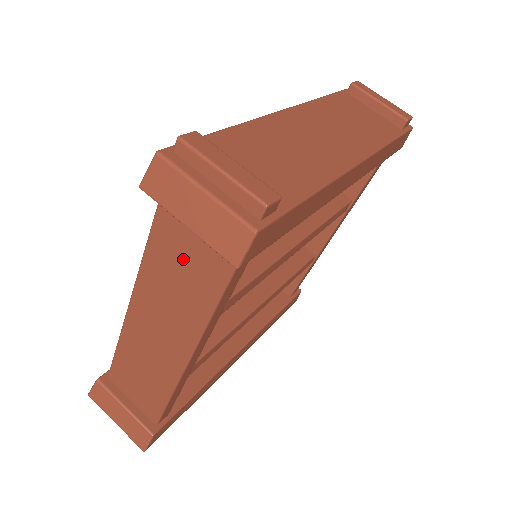
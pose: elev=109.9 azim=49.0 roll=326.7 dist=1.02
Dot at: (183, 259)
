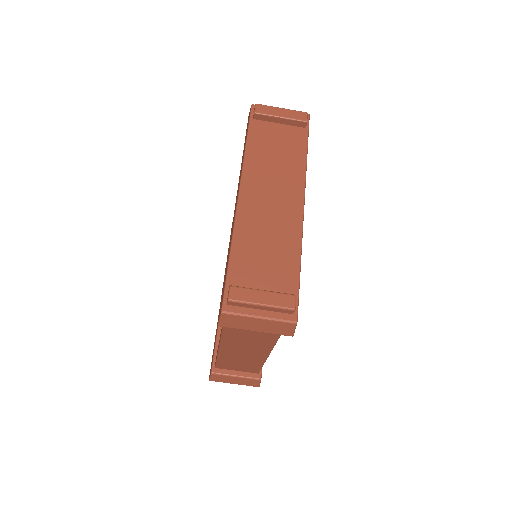
Dot at: occluded
